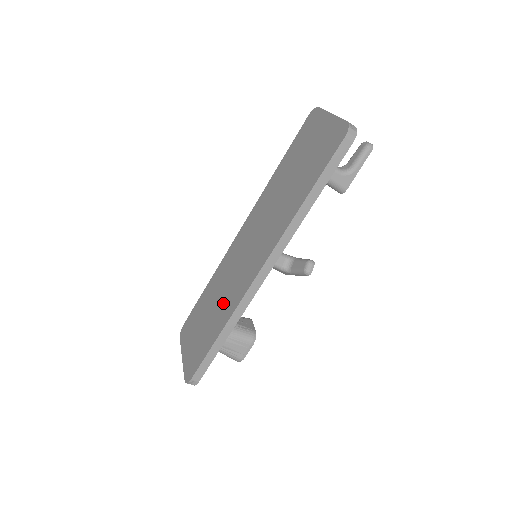
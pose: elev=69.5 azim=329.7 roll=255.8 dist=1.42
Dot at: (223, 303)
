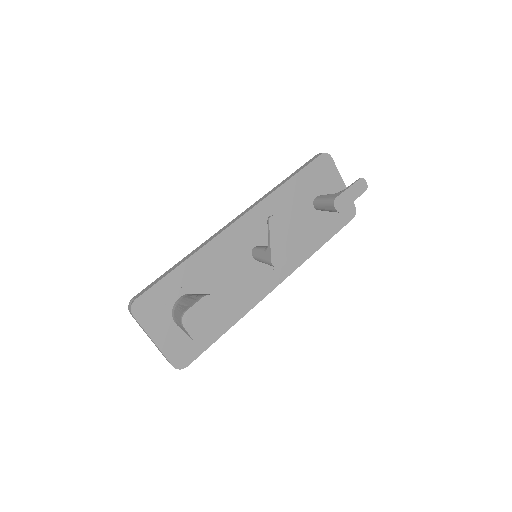
Dot at: occluded
